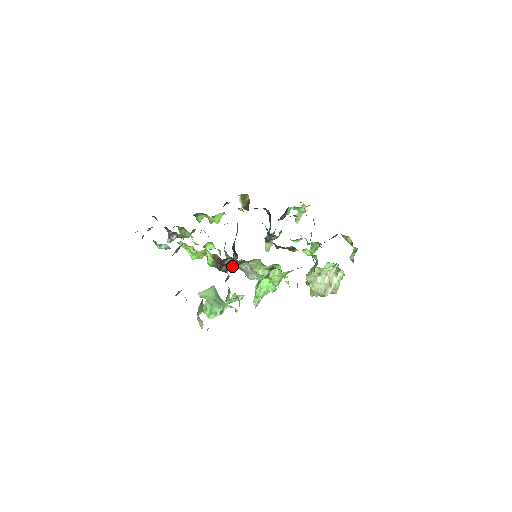
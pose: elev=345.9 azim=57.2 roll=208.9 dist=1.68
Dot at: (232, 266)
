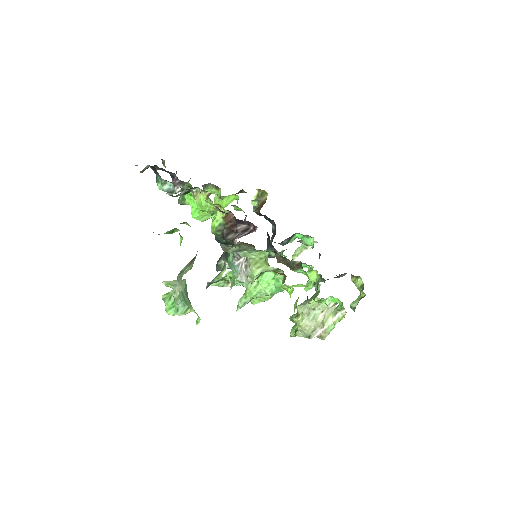
Dot at: (245, 234)
